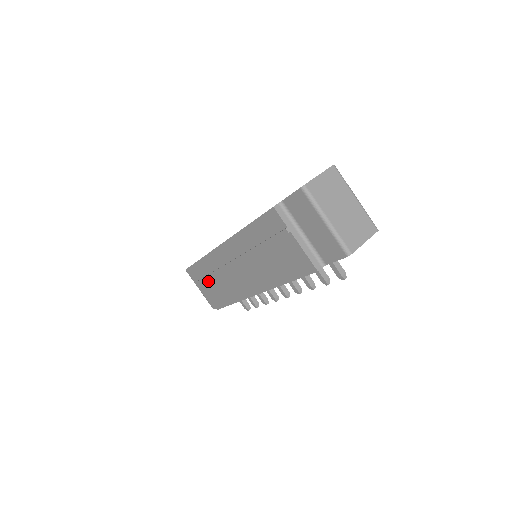
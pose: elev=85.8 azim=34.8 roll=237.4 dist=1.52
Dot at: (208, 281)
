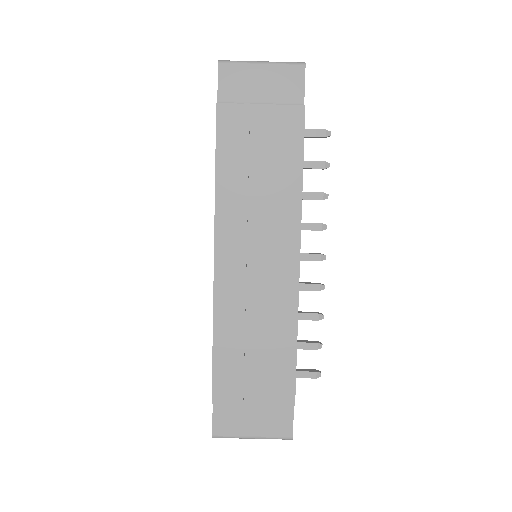
Dot at: (247, 367)
